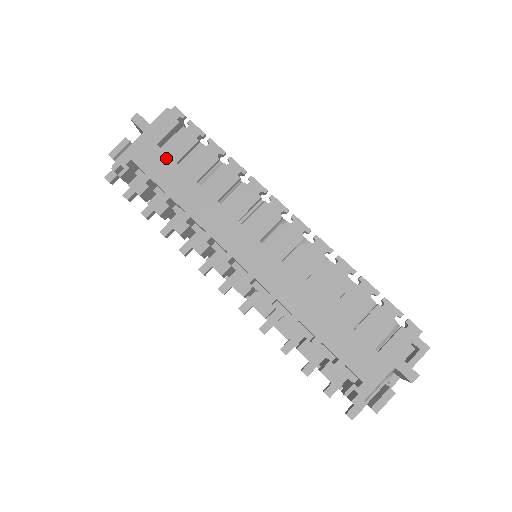
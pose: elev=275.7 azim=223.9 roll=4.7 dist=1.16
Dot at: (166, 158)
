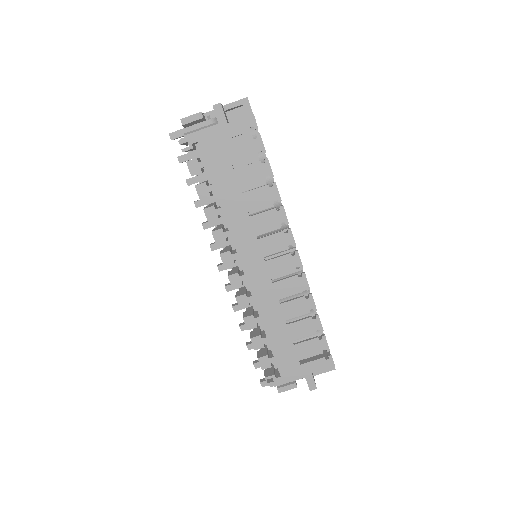
Dot at: (226, 156)
